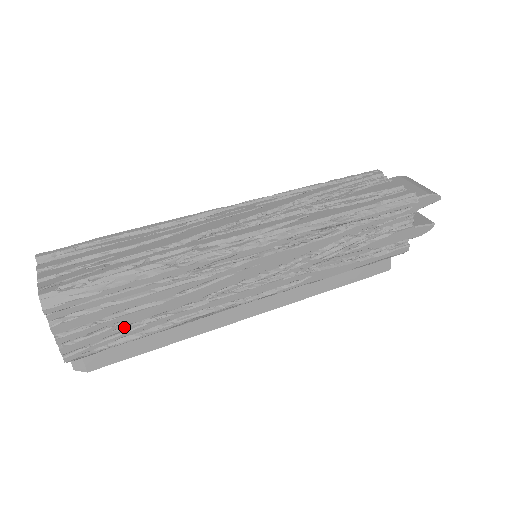
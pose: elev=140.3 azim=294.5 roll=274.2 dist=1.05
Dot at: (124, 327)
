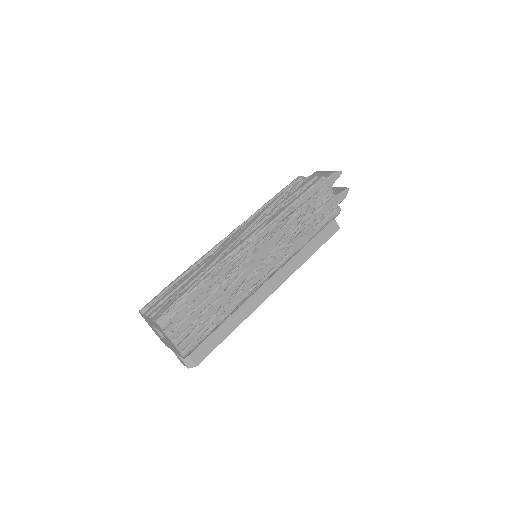
Dot at: (205, 323)
